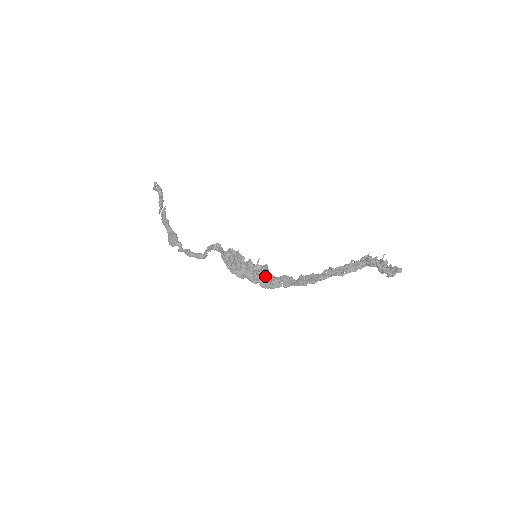
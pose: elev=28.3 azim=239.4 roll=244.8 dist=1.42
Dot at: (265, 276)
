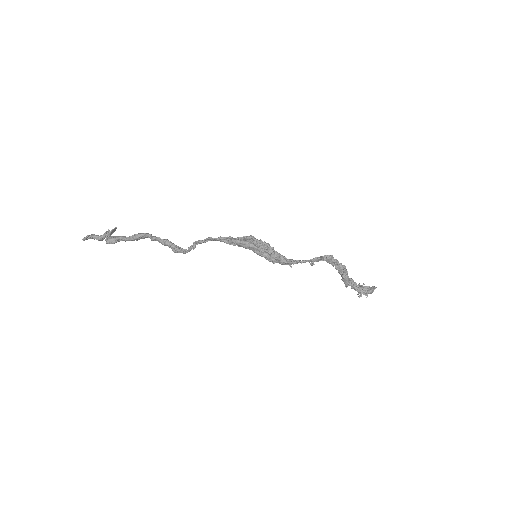
Dot at: occluded
